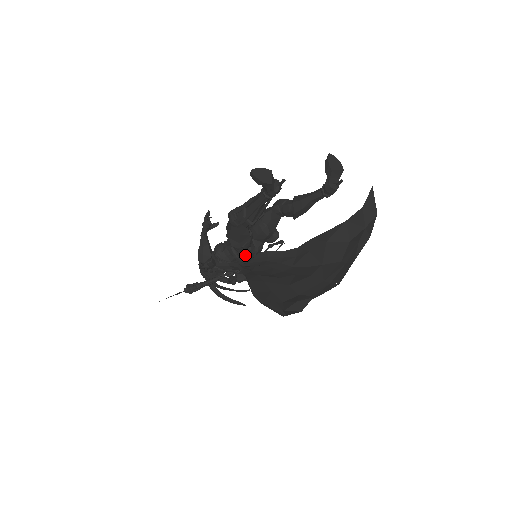
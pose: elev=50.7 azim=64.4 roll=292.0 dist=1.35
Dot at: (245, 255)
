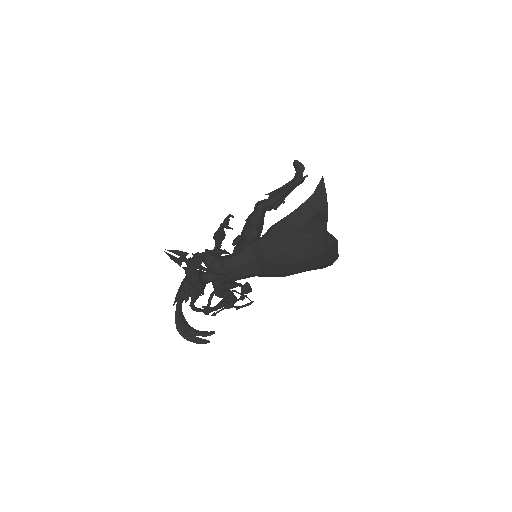
Dot at: occluded
